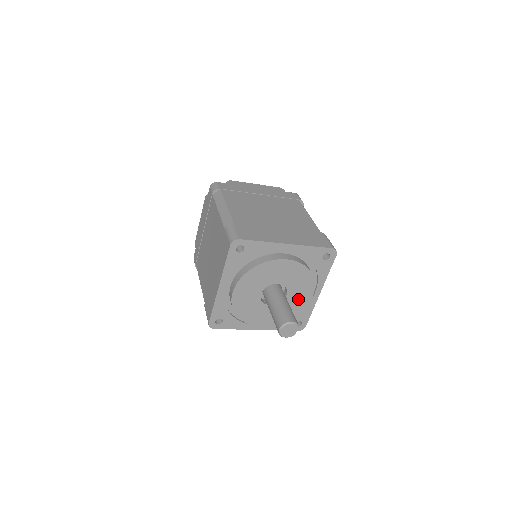
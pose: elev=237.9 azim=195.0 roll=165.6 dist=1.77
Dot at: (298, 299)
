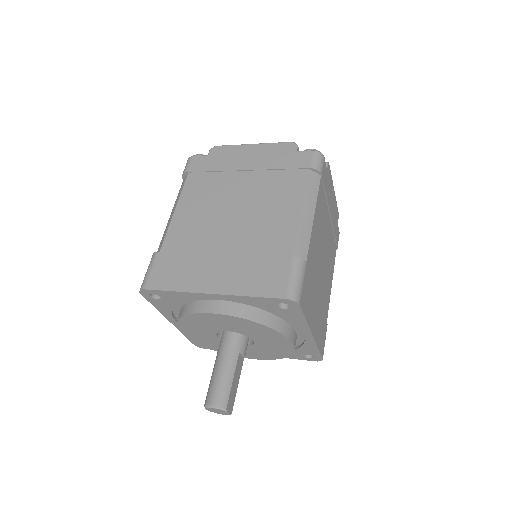
Dot at: (274, 344)
